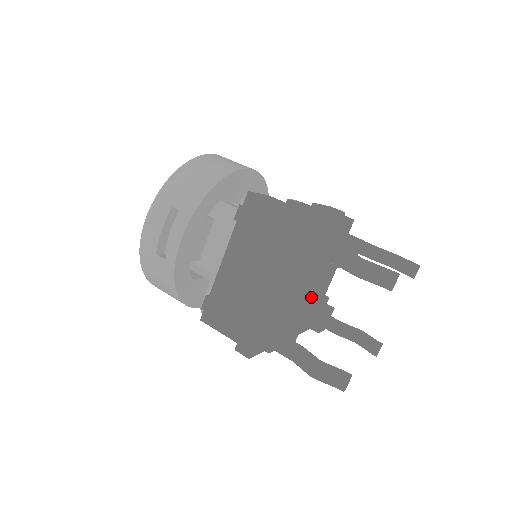
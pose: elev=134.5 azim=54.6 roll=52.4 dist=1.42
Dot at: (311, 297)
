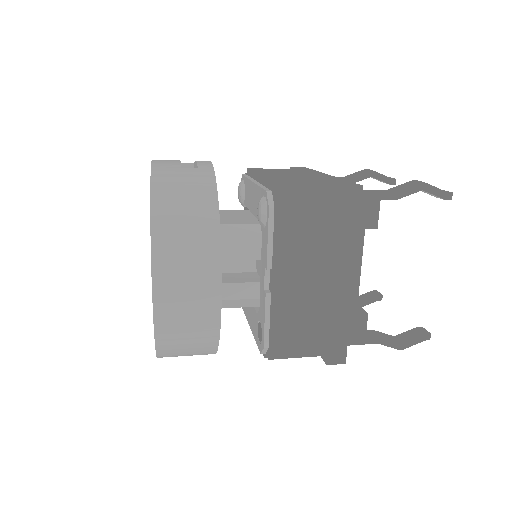
Dot at: occluded
